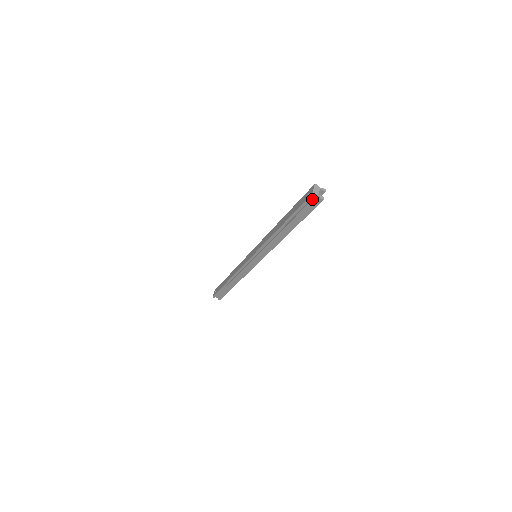
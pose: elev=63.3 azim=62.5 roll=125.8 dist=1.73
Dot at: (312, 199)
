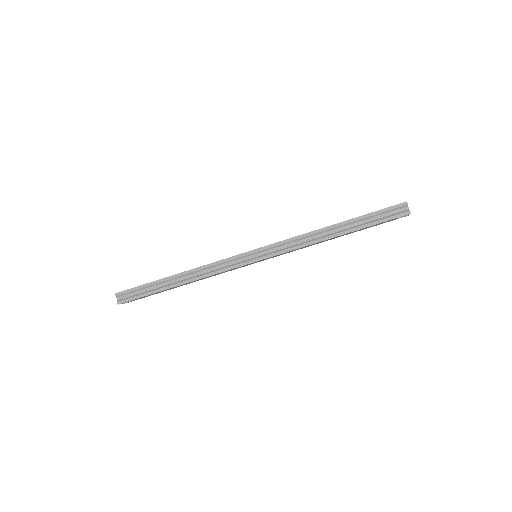
Dot at: (399, 209)
